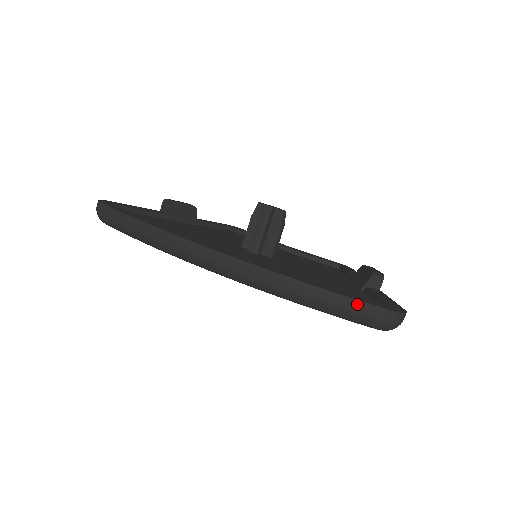
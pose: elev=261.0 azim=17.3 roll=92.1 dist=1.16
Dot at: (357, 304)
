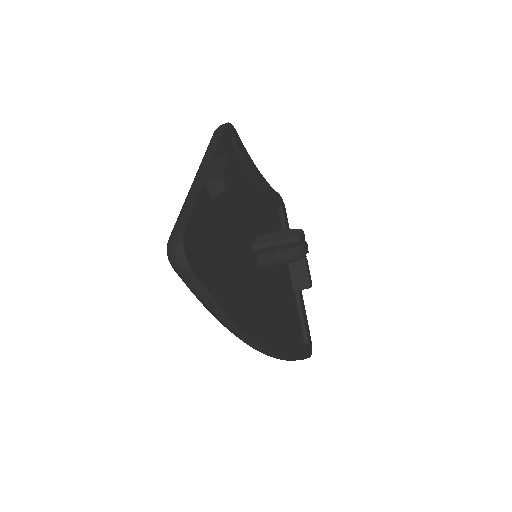
Dot at: occluded
